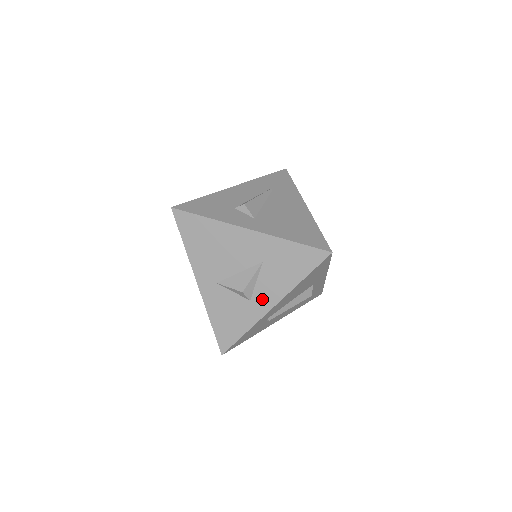
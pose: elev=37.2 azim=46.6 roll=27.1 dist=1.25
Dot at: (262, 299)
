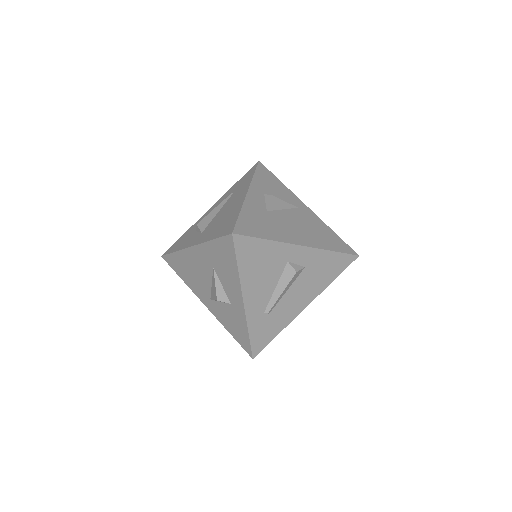
Dot at: (234, 299)
